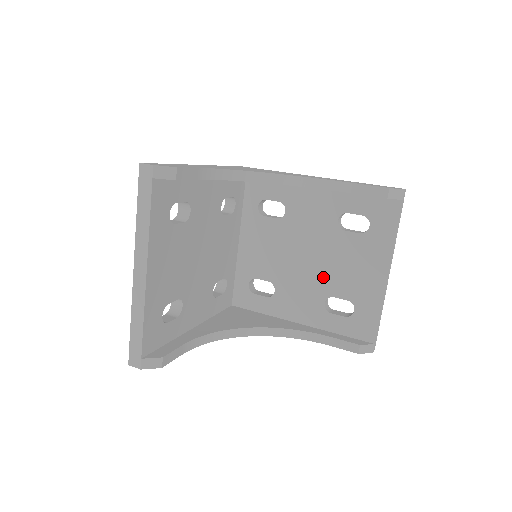
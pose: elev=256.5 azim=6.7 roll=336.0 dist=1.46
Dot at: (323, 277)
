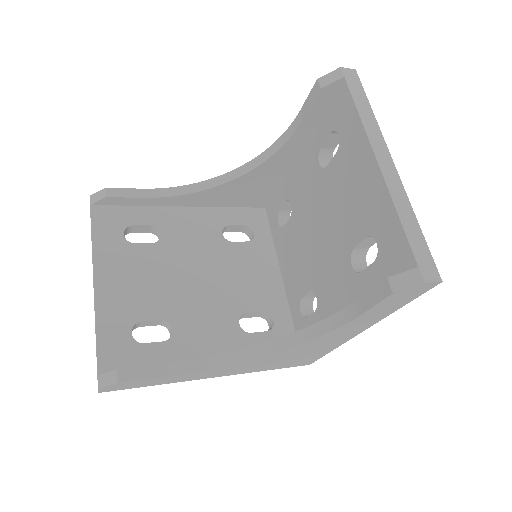
Dot at: (337, 235)
